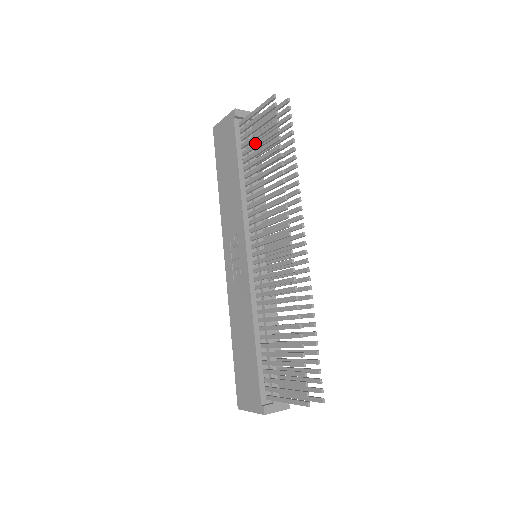
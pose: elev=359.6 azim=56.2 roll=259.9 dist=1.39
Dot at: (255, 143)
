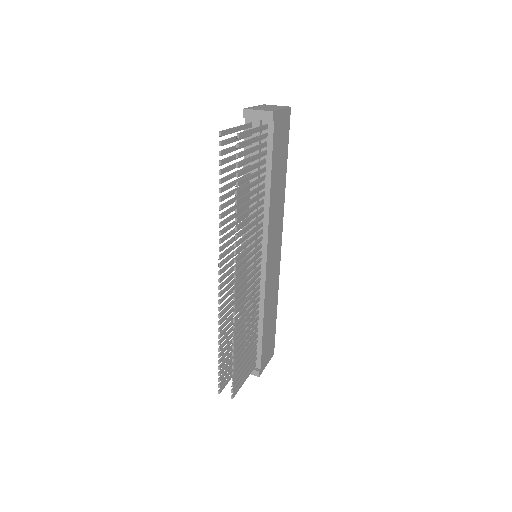
Dot at: occluded
